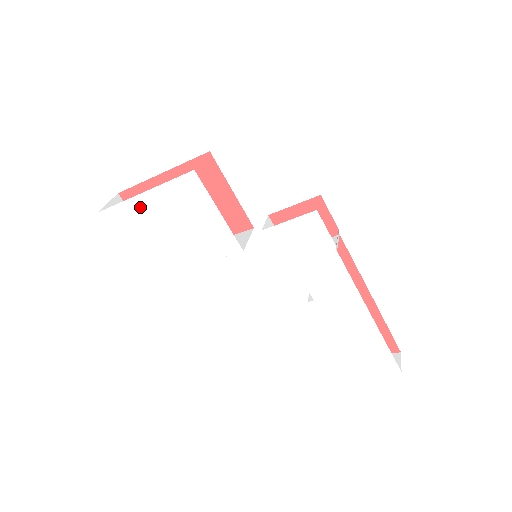
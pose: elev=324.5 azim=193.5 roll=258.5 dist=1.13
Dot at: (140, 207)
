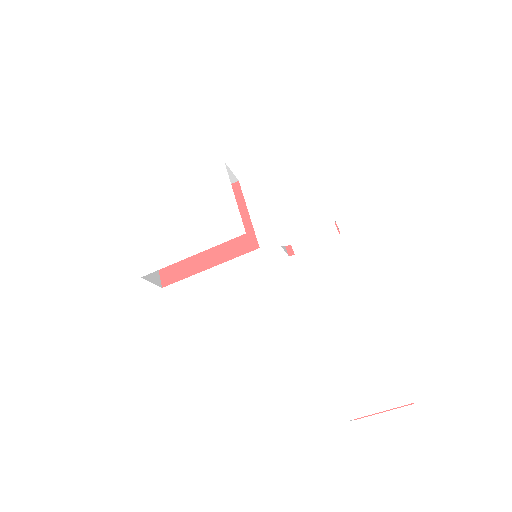
Dot at: (167, 198)
